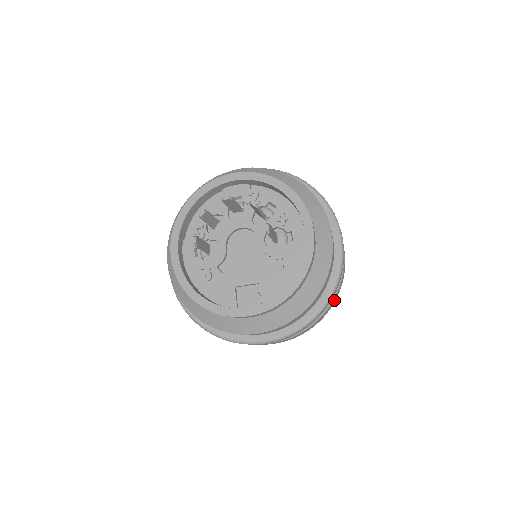
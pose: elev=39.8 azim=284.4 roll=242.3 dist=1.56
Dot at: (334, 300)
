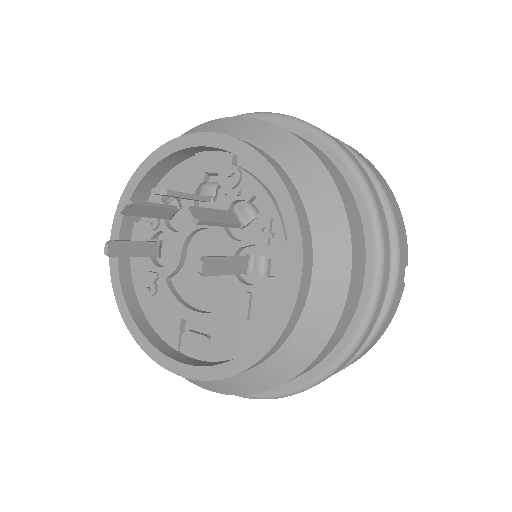
Dot at: (361, 355)
